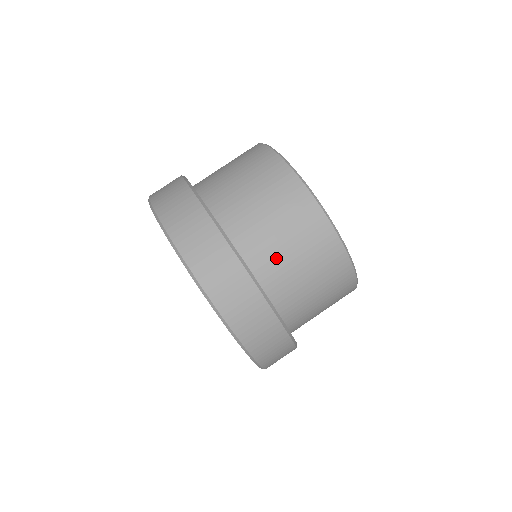
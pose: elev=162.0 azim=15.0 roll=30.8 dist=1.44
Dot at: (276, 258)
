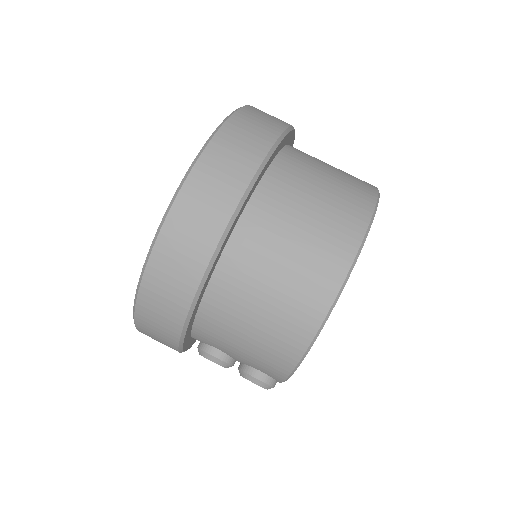
Dot at: (289, 201)
